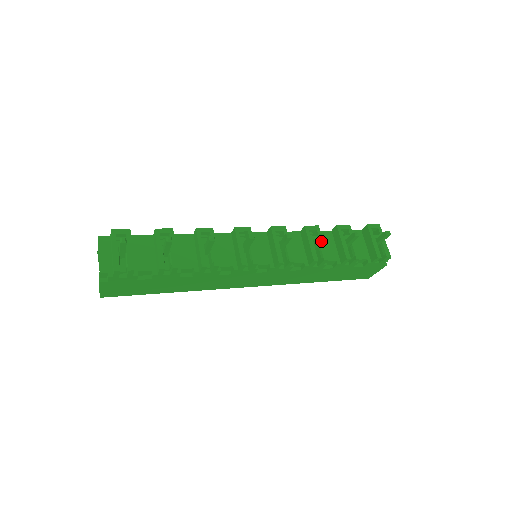
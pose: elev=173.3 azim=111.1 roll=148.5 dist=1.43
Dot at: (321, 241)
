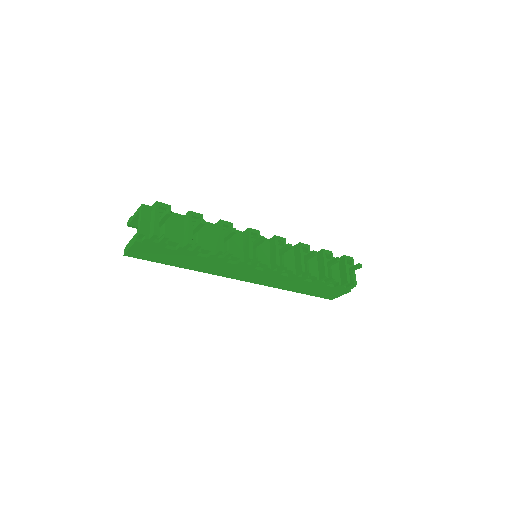
Dot at: (311, 257)
